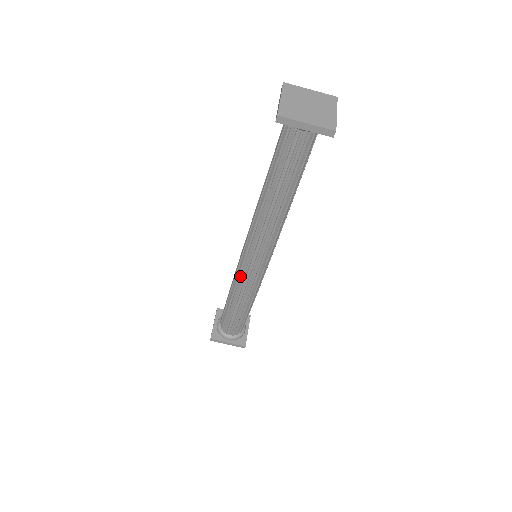
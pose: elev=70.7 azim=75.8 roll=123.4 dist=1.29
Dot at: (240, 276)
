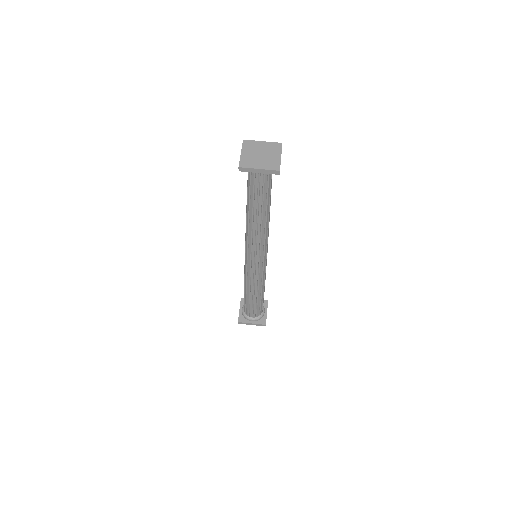
Dot at: (247, 272)
